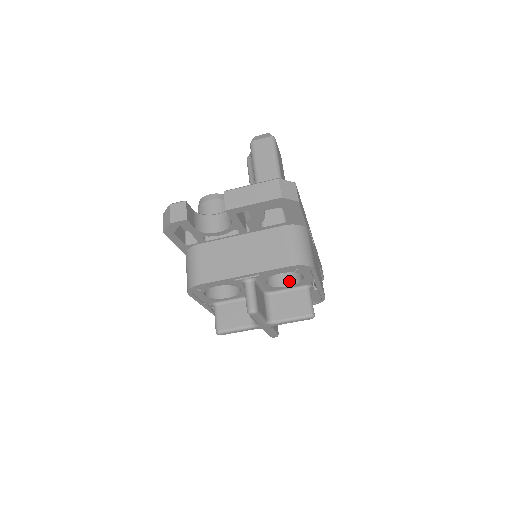
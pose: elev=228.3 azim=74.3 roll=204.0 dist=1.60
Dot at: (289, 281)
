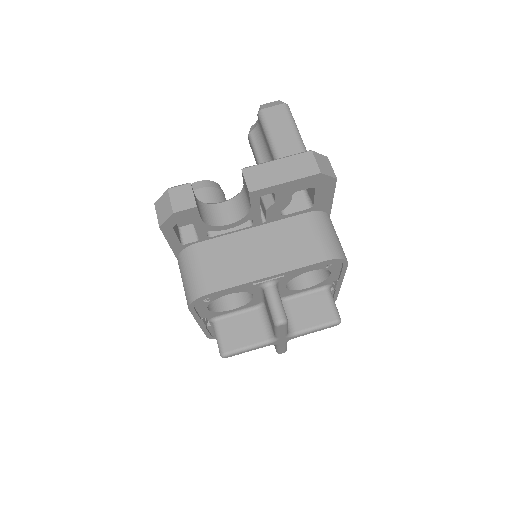
Dot at: (307, 282)
